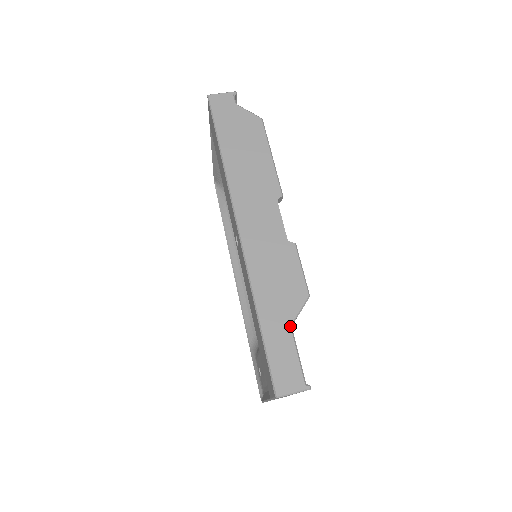
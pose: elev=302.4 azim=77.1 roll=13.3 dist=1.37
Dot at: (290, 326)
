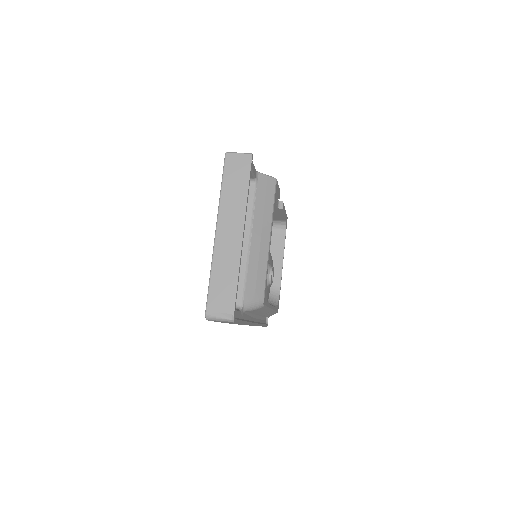
Dot at: occluded
